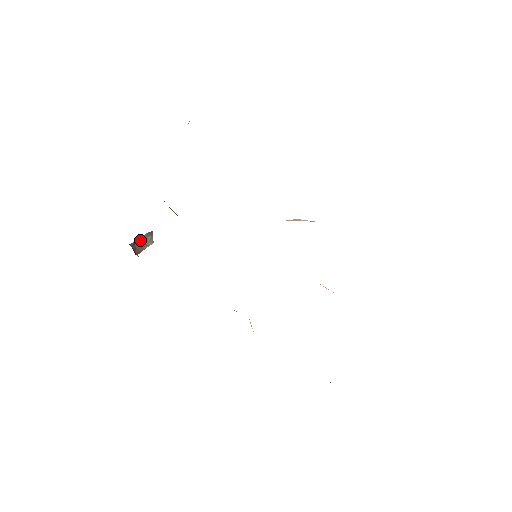
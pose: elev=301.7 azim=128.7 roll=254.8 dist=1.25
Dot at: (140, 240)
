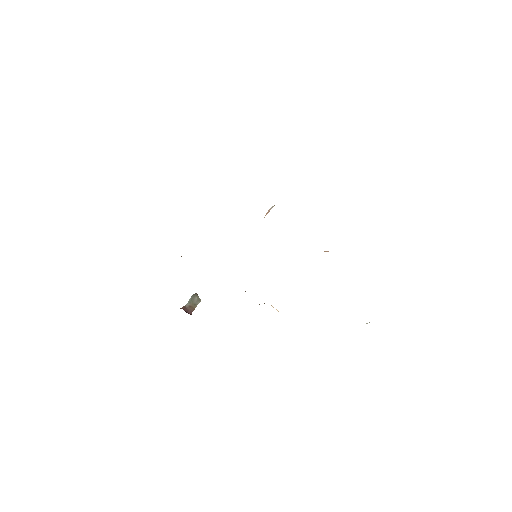
Dot at: (189, 303)
